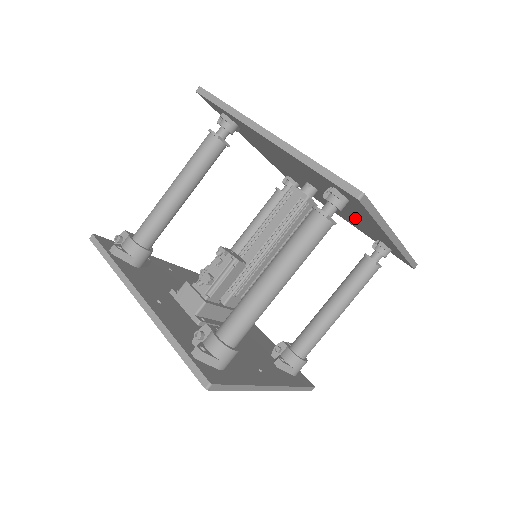
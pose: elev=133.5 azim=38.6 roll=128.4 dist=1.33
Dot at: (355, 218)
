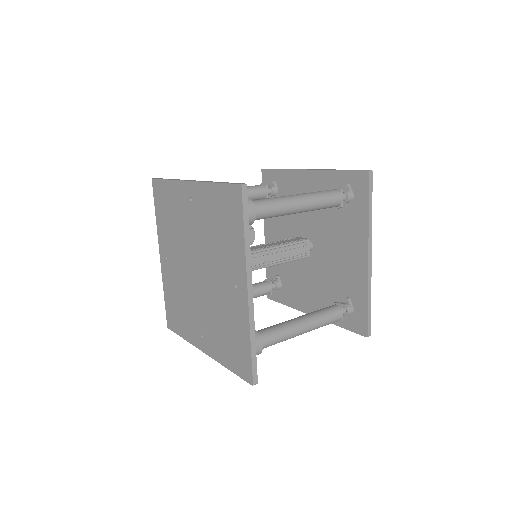
Dot at: (337, 262)
